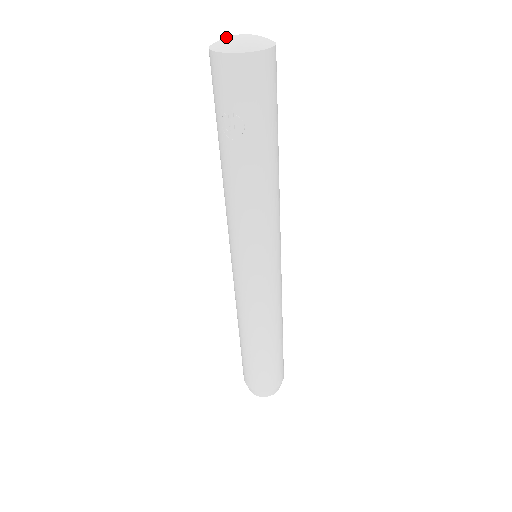
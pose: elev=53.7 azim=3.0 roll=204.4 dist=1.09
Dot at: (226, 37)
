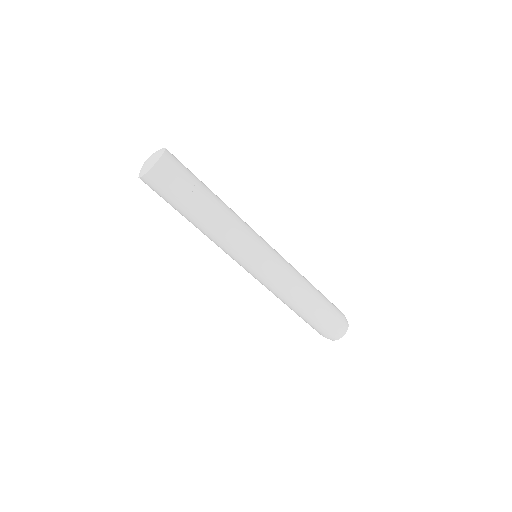
Dot at: (142, 167)
